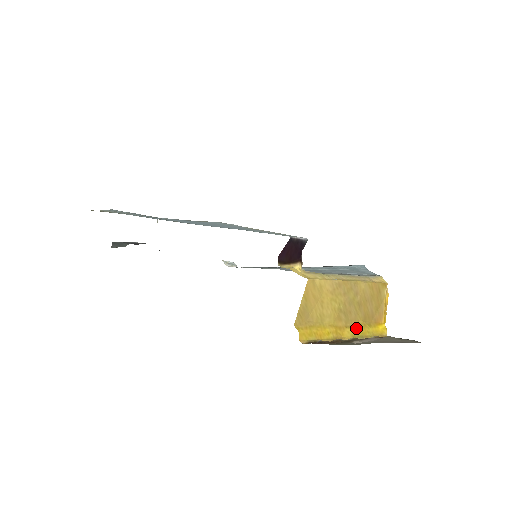
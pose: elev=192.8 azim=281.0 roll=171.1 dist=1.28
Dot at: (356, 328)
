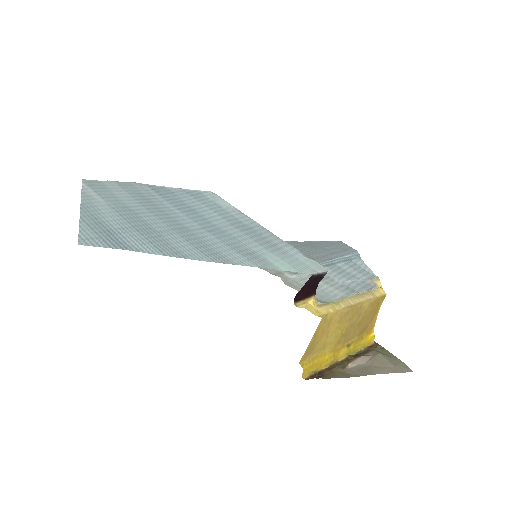
Dot at: (351, 345)
